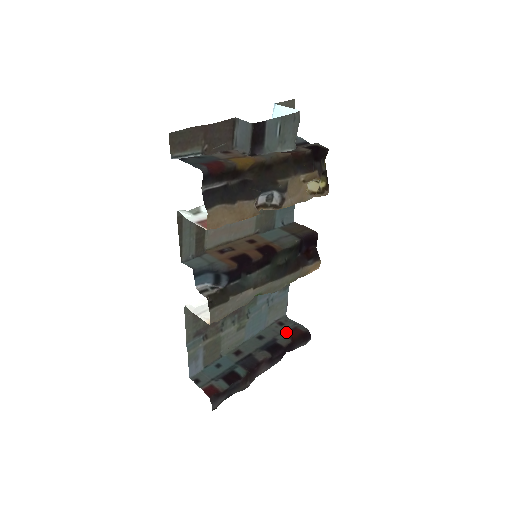
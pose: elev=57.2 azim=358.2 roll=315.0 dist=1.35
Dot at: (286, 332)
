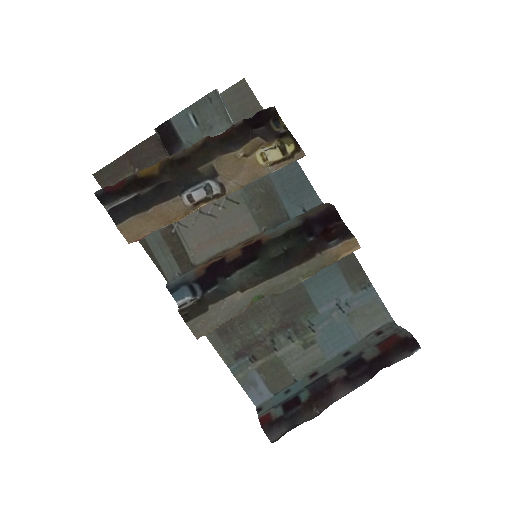
Dot at: (379, 342)
